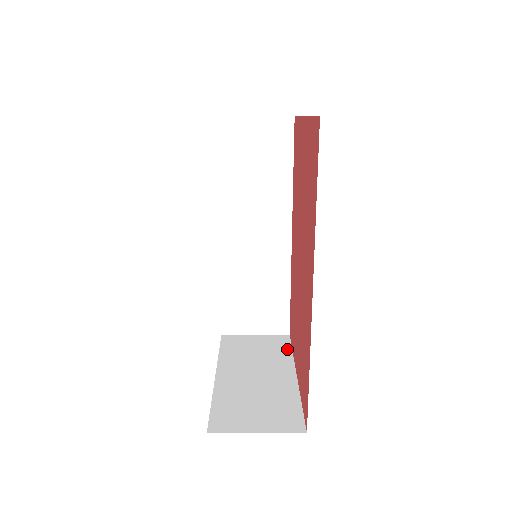
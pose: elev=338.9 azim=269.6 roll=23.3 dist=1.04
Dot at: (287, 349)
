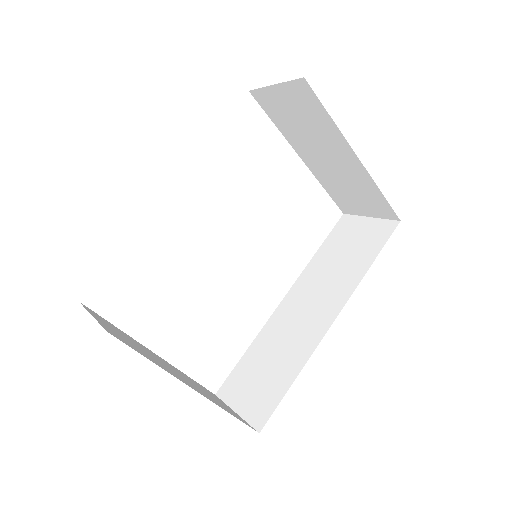
Dot at: (231, 413)
